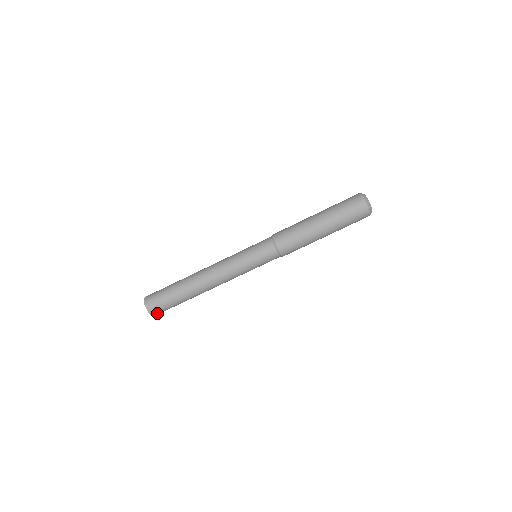
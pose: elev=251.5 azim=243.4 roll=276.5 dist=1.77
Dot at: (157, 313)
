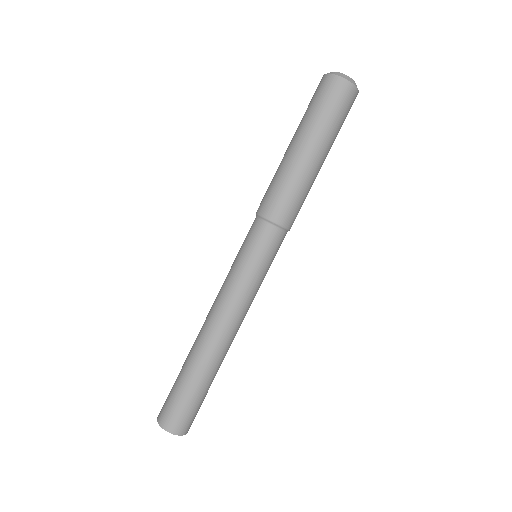
Dot at: occluded
